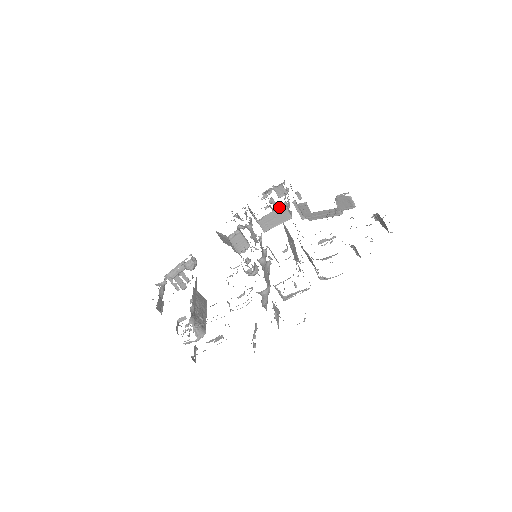
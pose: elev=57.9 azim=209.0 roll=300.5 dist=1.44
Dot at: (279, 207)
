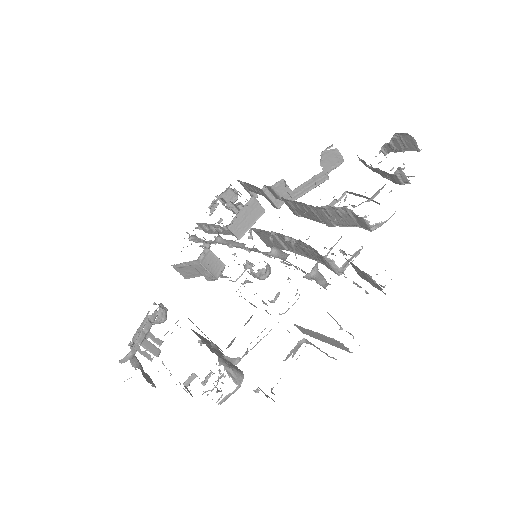
Dot at: (248, 201)
